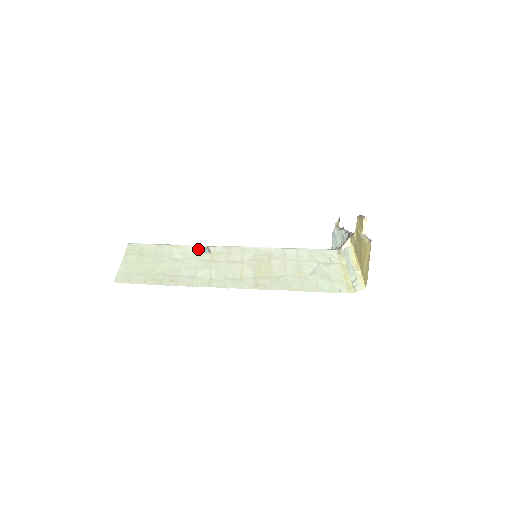
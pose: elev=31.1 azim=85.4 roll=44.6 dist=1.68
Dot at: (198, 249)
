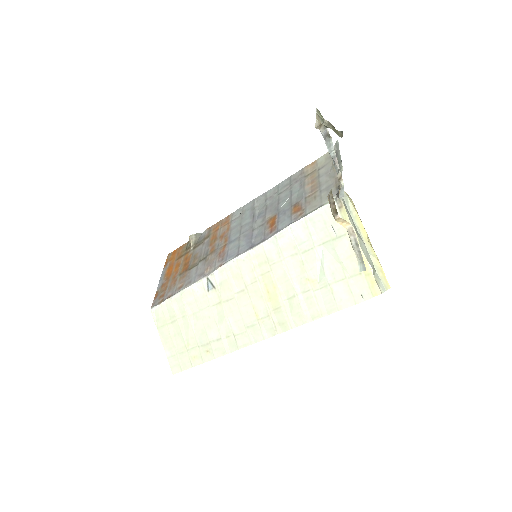
Dot at: (202, 288)
